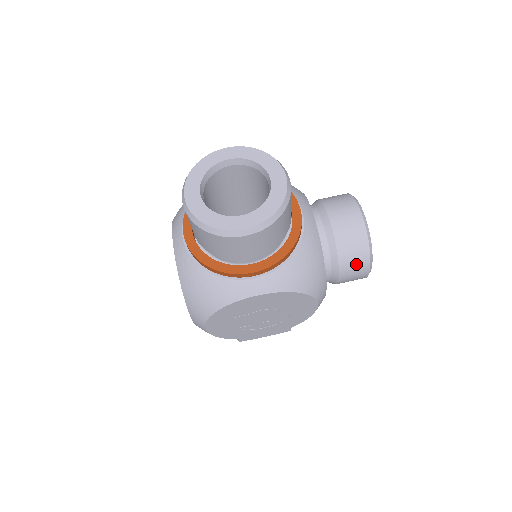
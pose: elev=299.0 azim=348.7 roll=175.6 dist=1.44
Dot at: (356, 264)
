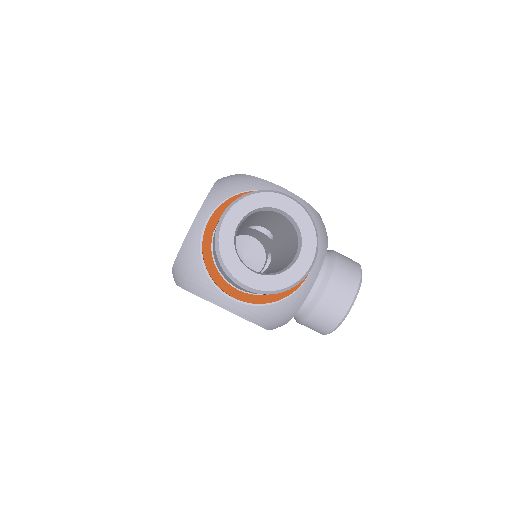
Dot at: (318, 327)
